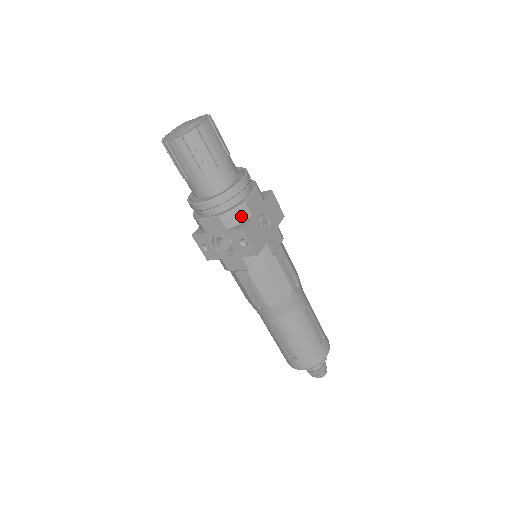
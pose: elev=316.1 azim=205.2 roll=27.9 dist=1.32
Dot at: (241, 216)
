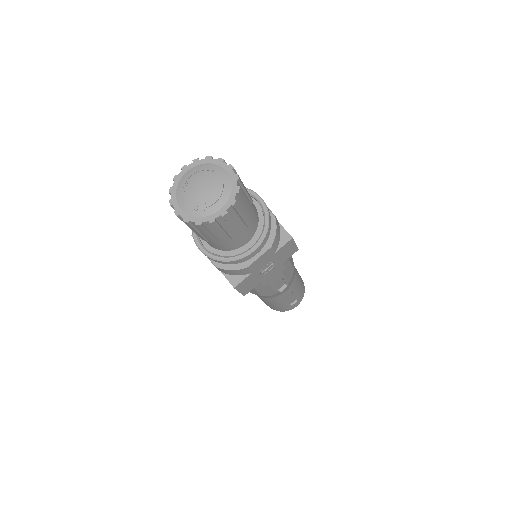
Dot at: (238, 273)
